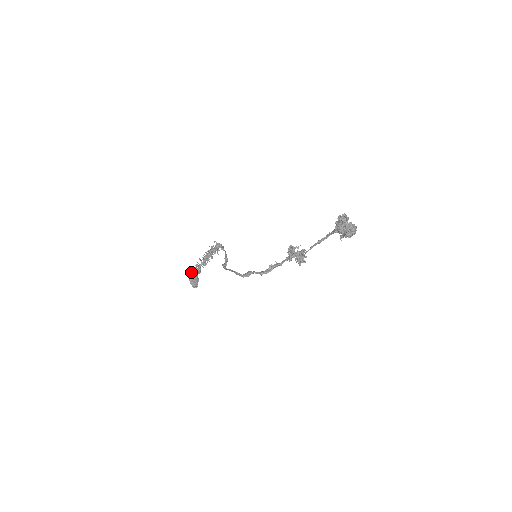
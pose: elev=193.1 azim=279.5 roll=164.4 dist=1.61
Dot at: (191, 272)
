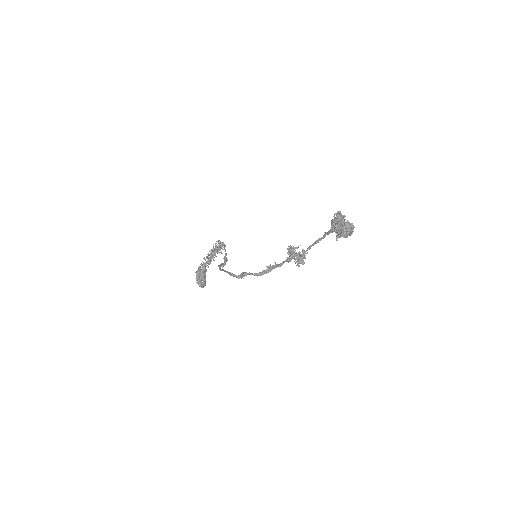
Dot at: occluded
